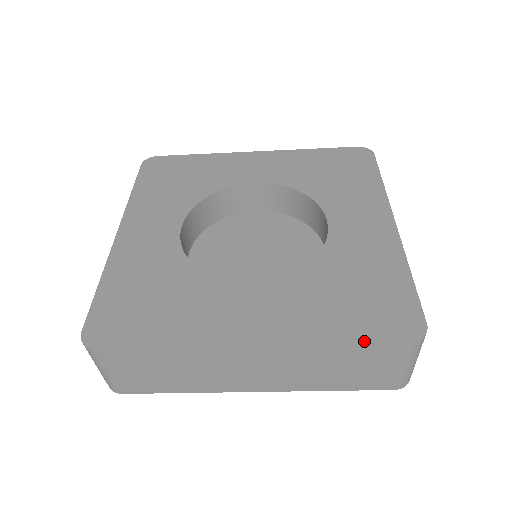
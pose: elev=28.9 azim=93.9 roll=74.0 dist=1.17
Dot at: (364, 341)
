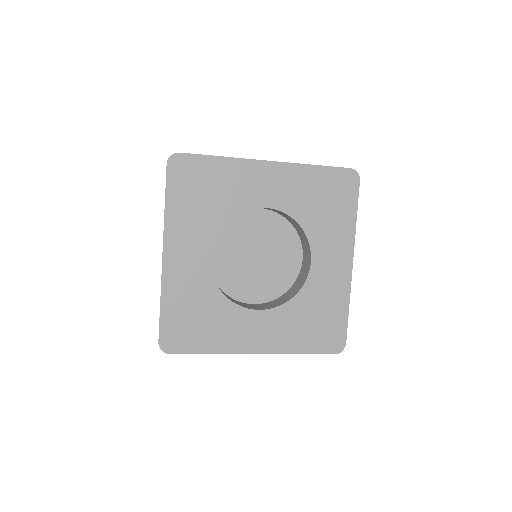
Dot at: (313, 353)
